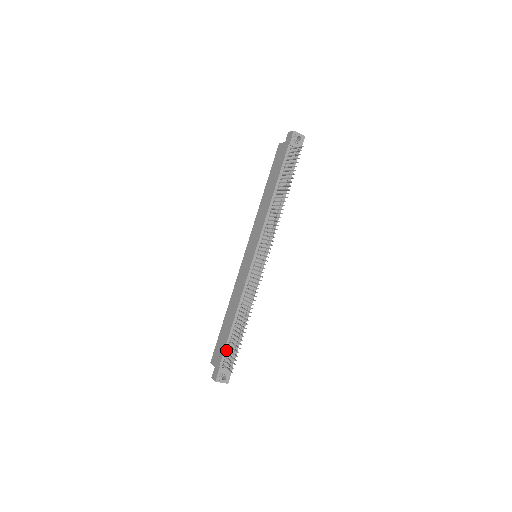
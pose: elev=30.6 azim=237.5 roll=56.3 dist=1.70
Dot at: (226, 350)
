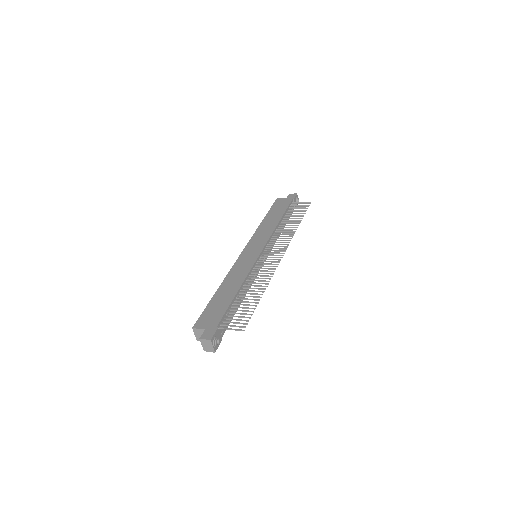
Dot at: (225, 315)
